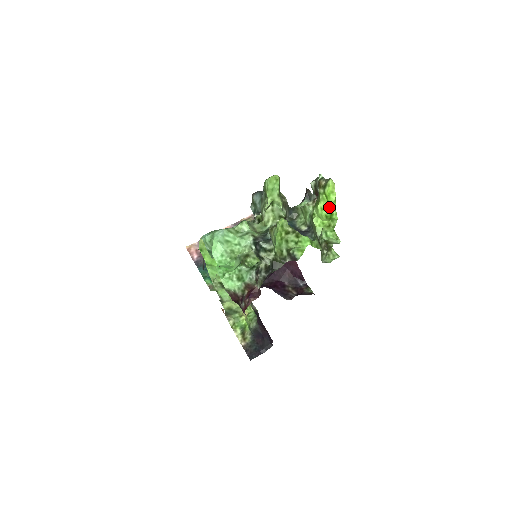
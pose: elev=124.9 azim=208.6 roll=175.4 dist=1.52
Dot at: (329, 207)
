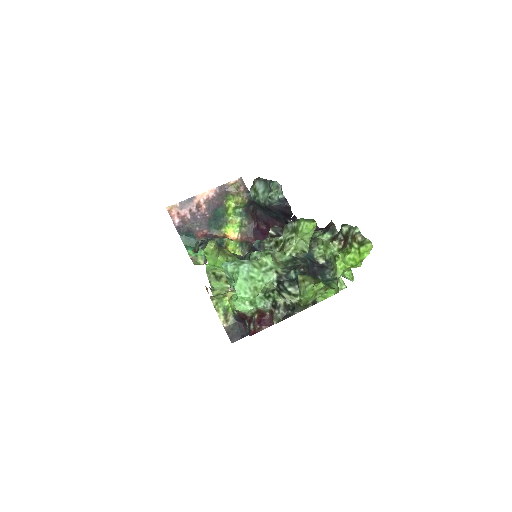
Dot at: (358, 260)
